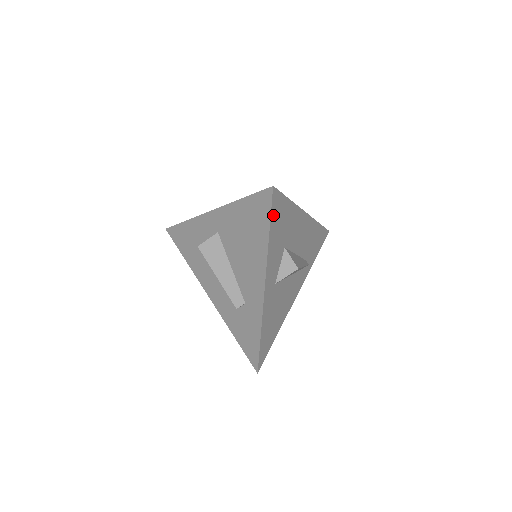
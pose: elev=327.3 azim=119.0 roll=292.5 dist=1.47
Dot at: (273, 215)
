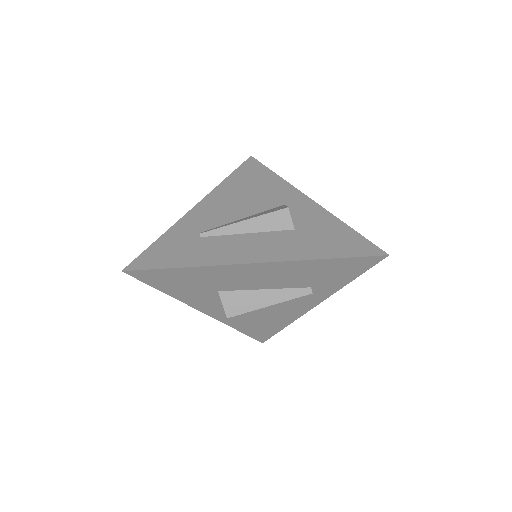
Dot at: (153, 282)
